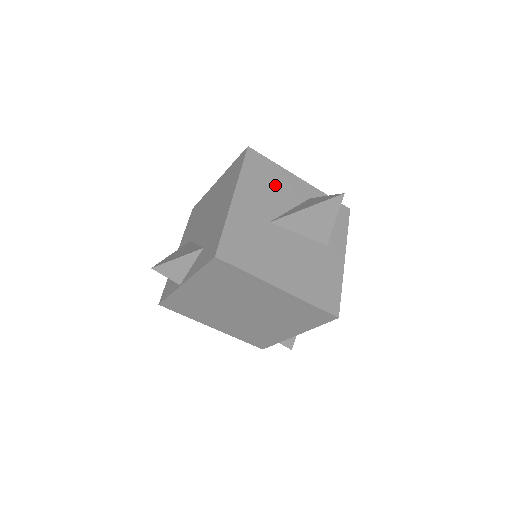
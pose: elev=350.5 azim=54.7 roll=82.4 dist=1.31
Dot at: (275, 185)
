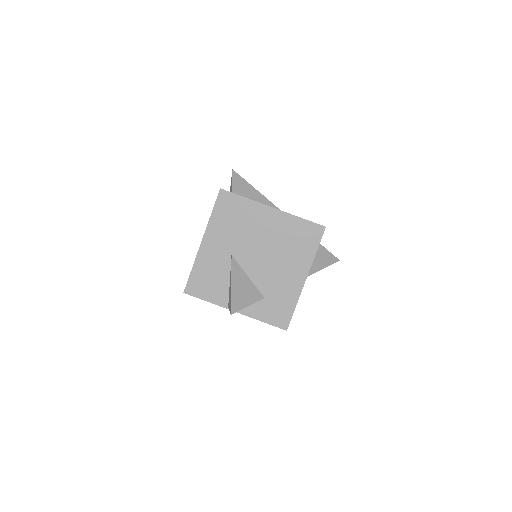
Dot at: occluded
